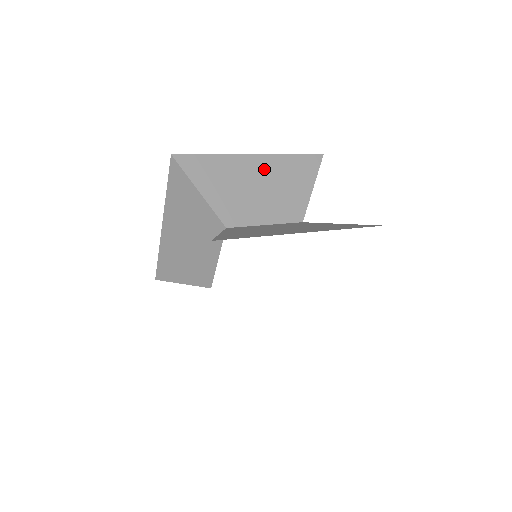
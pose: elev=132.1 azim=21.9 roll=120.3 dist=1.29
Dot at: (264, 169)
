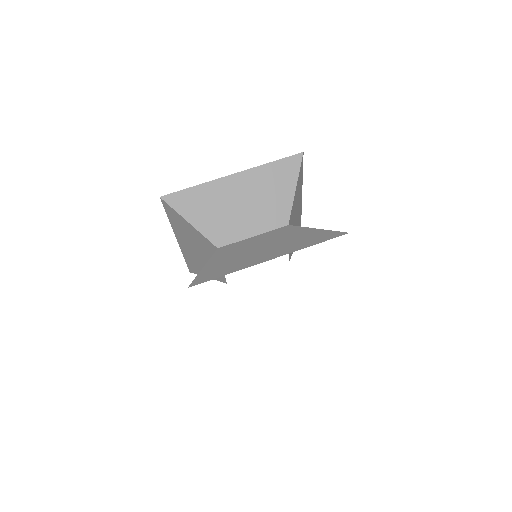
Dot at: (245, 185)
